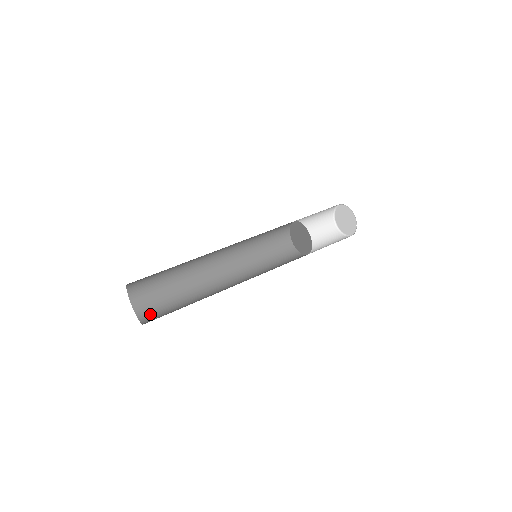
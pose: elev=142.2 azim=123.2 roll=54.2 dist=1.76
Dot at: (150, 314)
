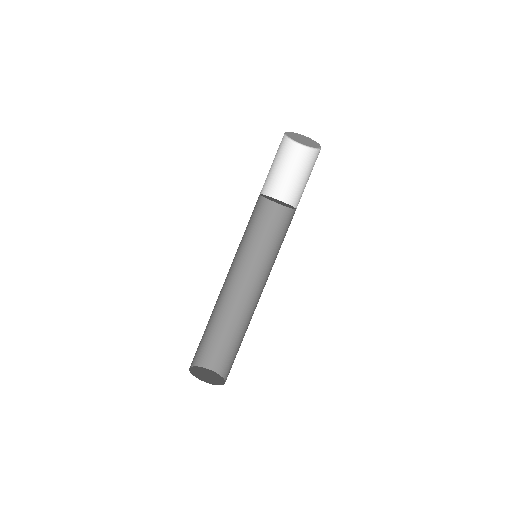
Dot at: (216, 361)
